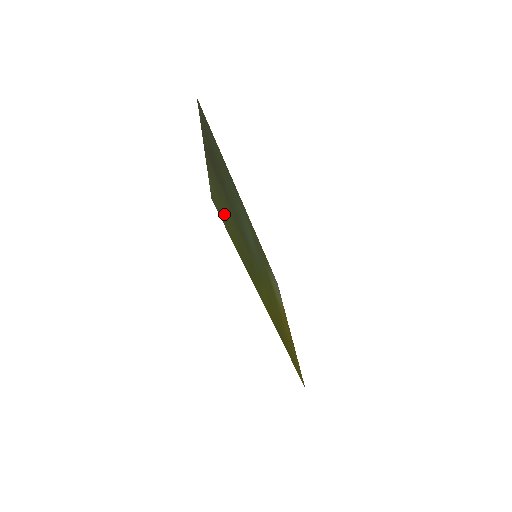
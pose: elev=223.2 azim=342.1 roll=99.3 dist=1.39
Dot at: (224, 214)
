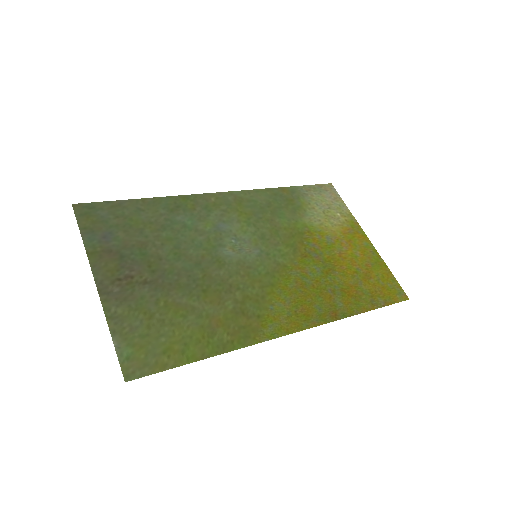
Dot at: (160, 345)
